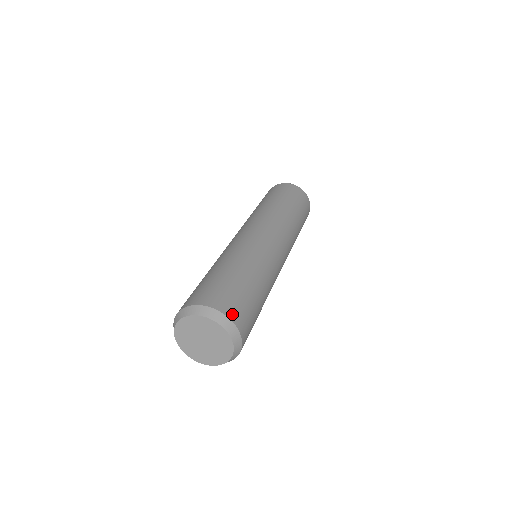
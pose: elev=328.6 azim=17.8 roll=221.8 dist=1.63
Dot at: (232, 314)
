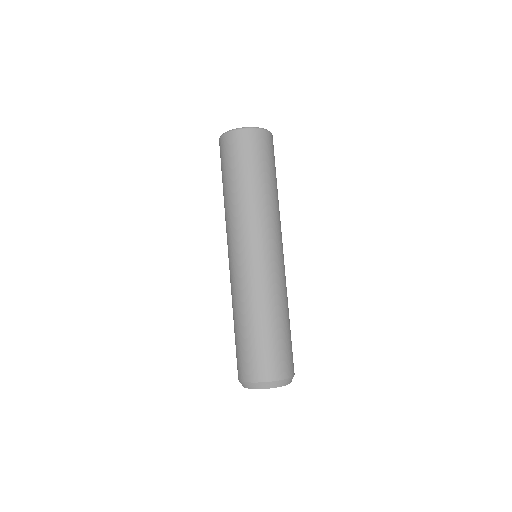
Dot at: (264, 376)
